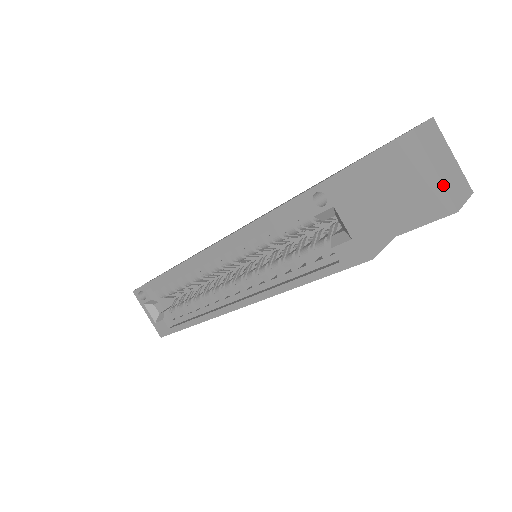
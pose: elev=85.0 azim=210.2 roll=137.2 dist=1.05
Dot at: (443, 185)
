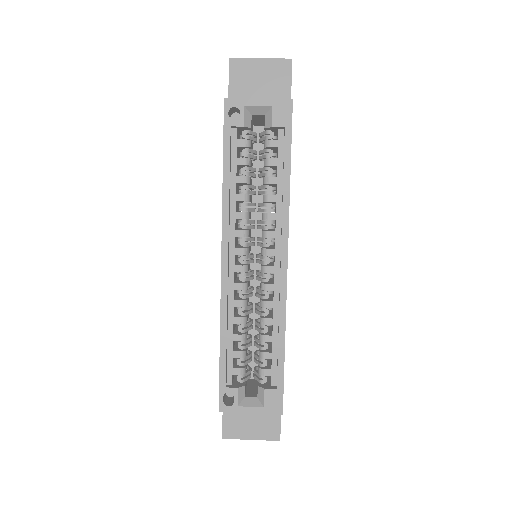
Dot at: (271, 59)
